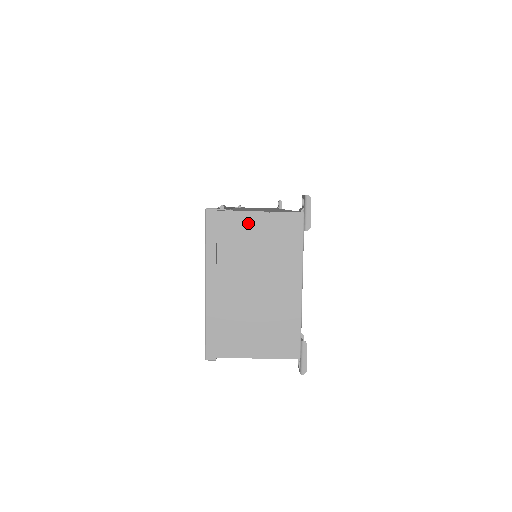
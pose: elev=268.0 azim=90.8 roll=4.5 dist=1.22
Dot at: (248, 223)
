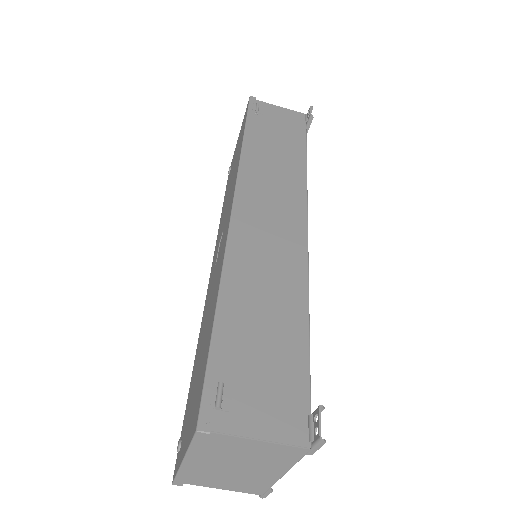
Dot at: (244, 443)
